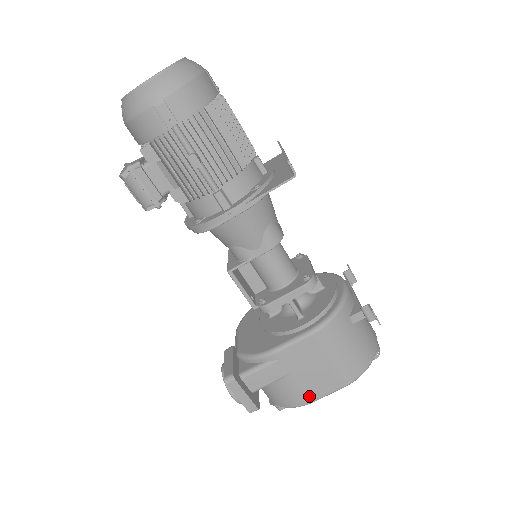
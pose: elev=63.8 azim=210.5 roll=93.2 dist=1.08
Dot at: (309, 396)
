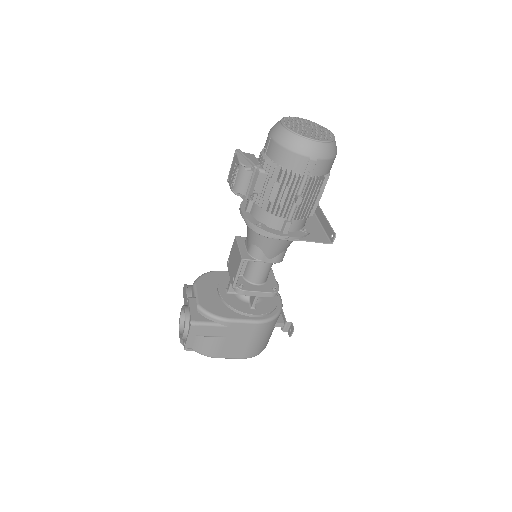
Dot at: (220, 354)
